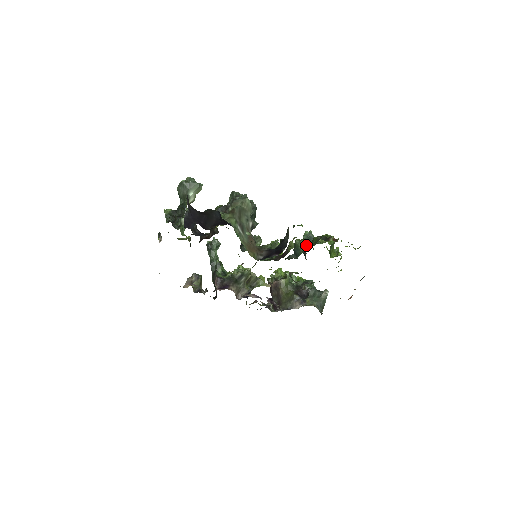
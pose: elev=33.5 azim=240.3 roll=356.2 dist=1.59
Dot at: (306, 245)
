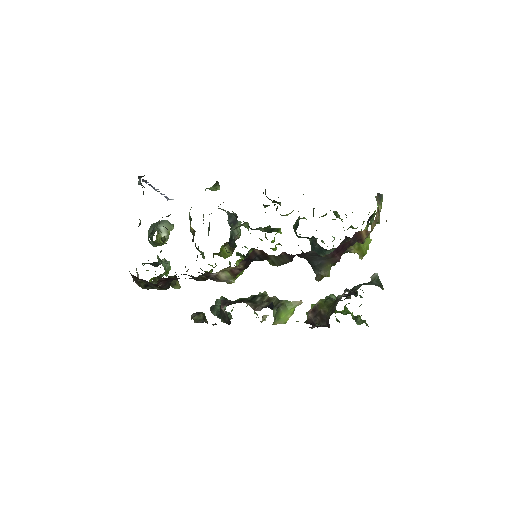
Dot at: occluded
